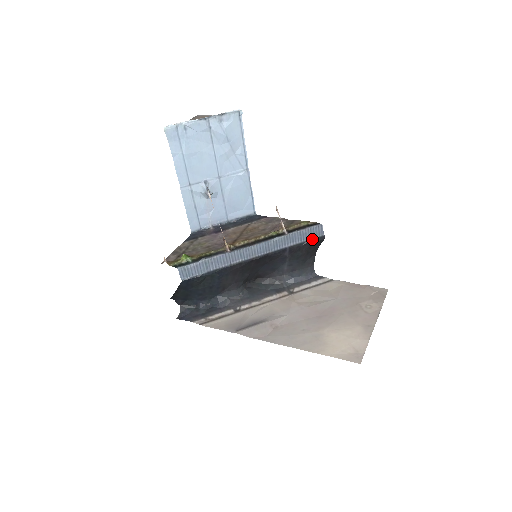
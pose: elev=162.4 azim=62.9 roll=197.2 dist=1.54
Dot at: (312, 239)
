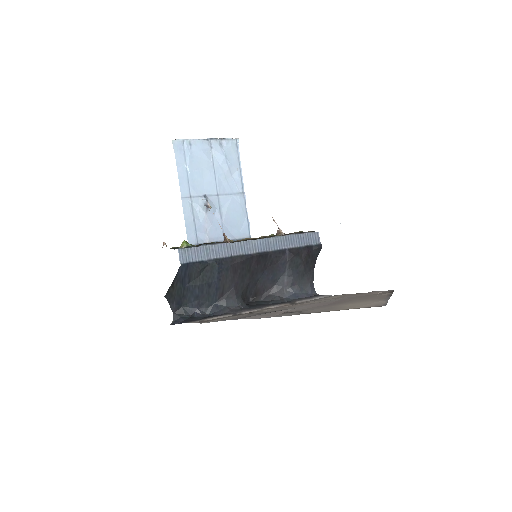
Dot at: (310, 245)
